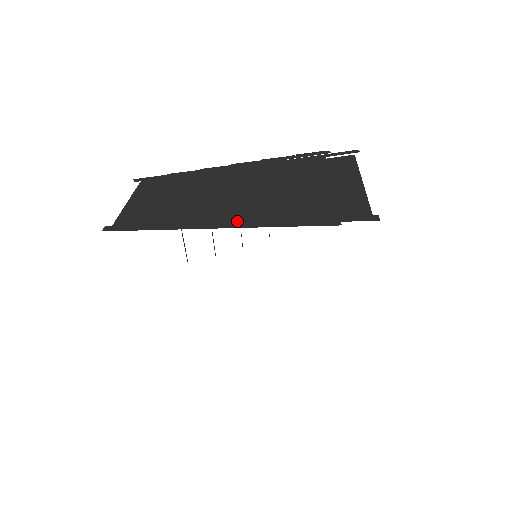
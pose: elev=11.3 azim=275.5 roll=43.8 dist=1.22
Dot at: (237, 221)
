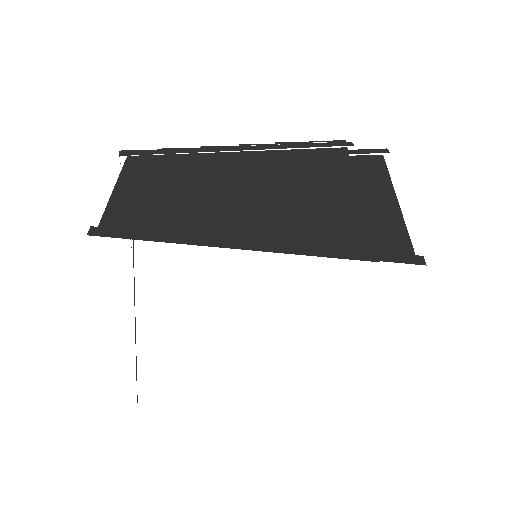
Dot at: (261, 245)
